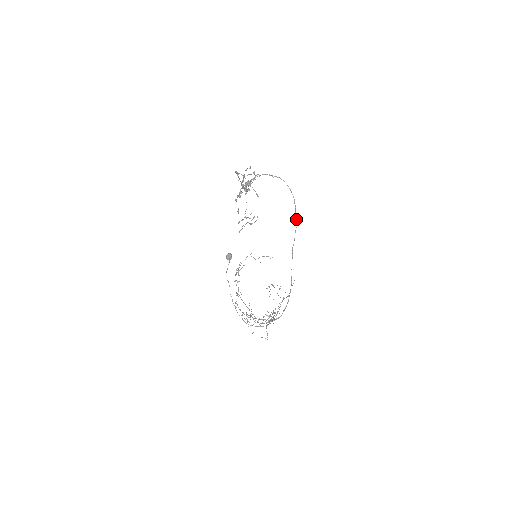
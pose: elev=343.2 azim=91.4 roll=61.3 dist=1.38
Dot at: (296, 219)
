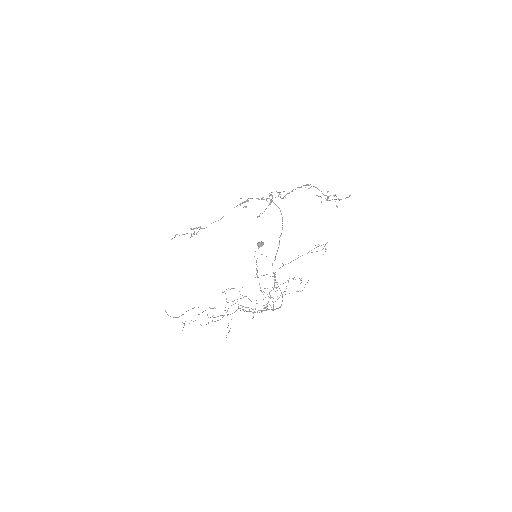
Dot at: occluded
